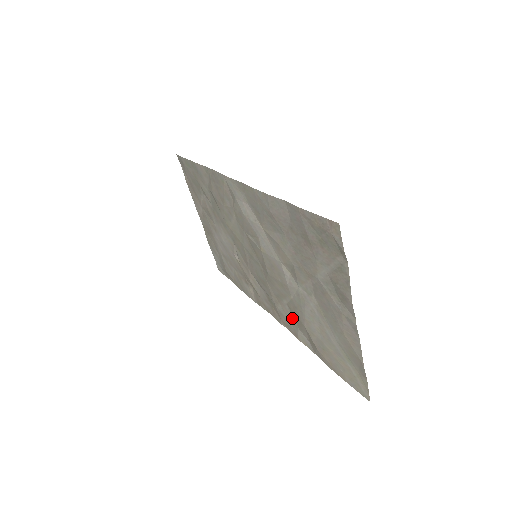
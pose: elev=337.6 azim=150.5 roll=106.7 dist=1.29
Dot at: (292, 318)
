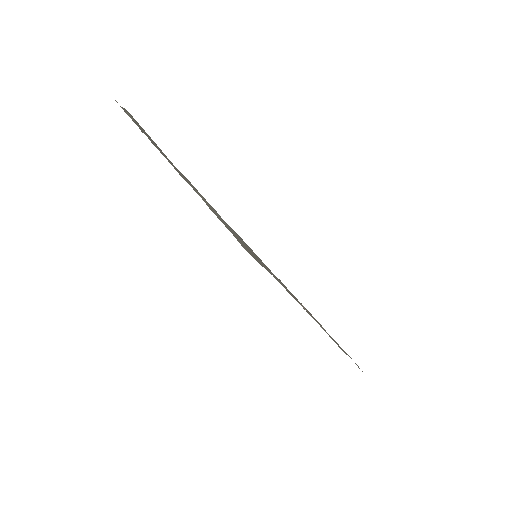
Dot at: occluded
